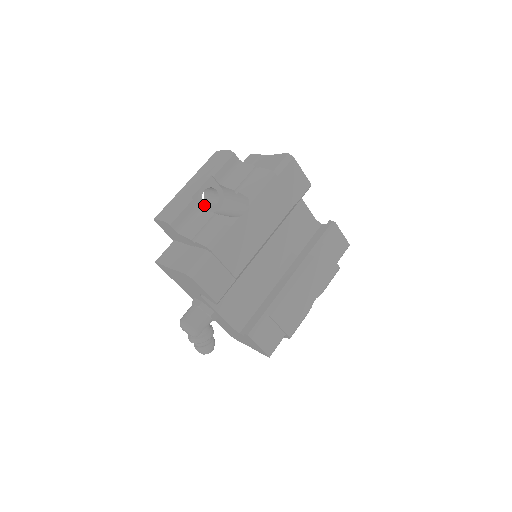
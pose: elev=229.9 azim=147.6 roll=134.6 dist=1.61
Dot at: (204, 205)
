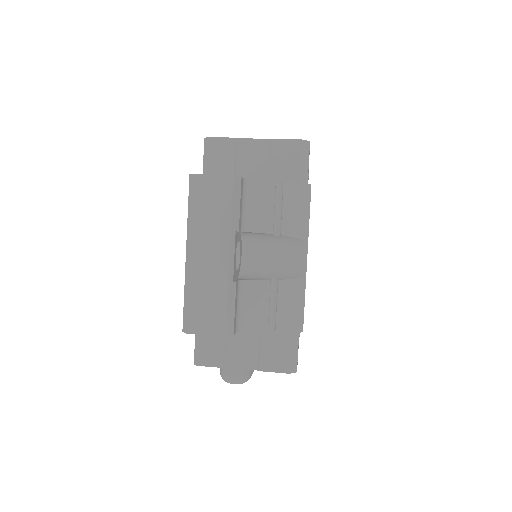
Dot at: (237, 271)
